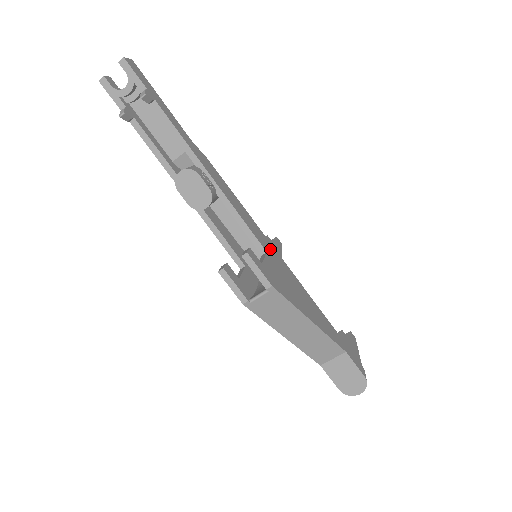
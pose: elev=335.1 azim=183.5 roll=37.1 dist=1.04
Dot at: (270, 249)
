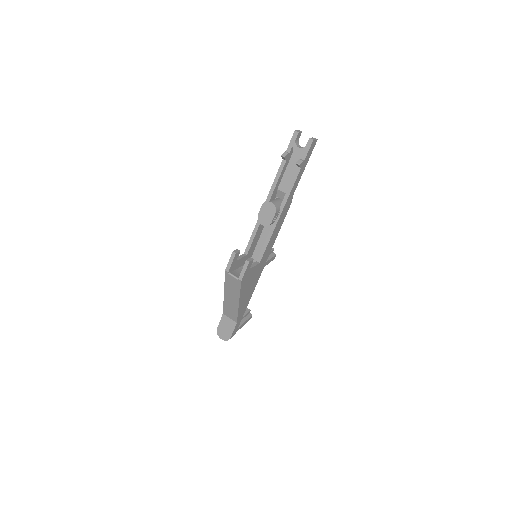
Dot at: (263, 262)
